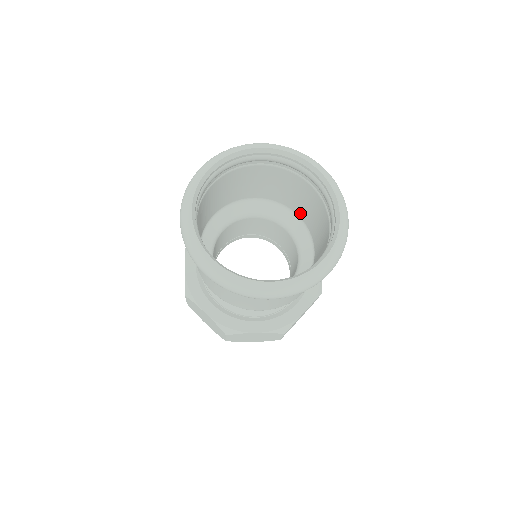
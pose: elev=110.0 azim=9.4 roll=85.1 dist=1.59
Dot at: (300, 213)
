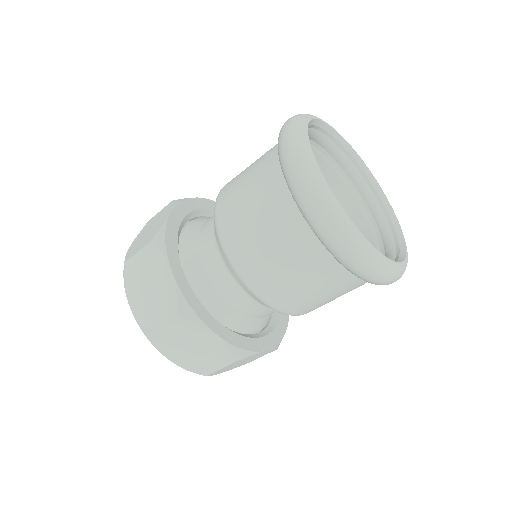
Dot at: occluded
